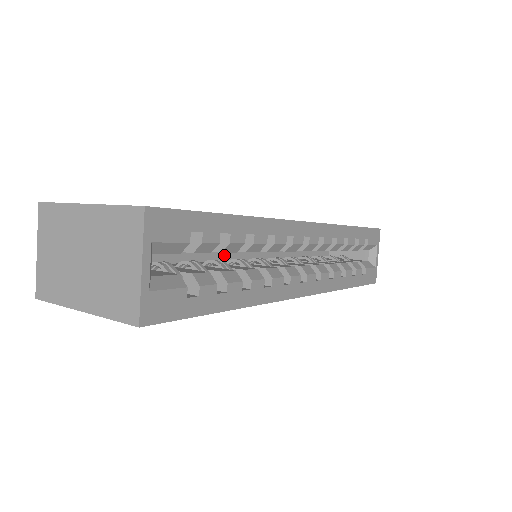
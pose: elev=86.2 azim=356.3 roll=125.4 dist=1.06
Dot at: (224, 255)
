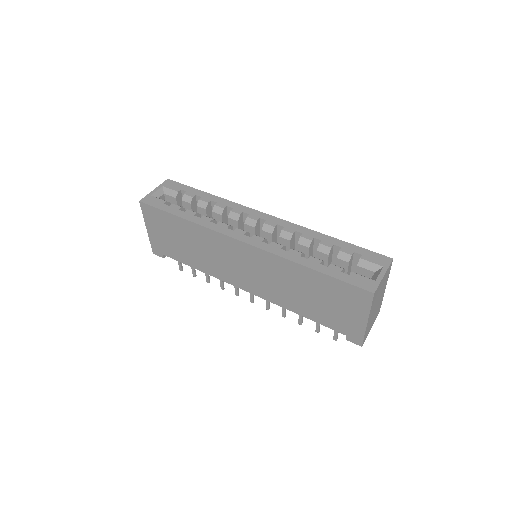
Dot at: occluded
